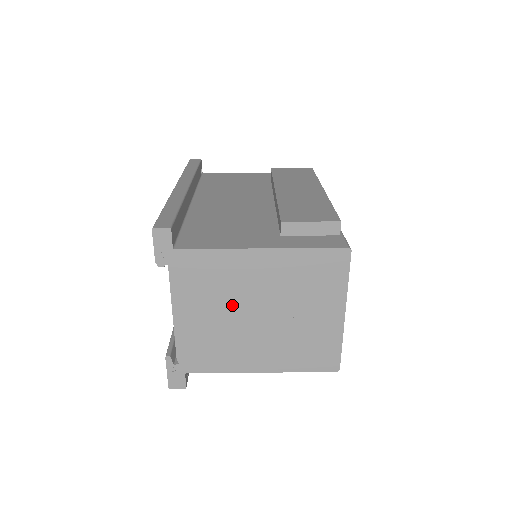
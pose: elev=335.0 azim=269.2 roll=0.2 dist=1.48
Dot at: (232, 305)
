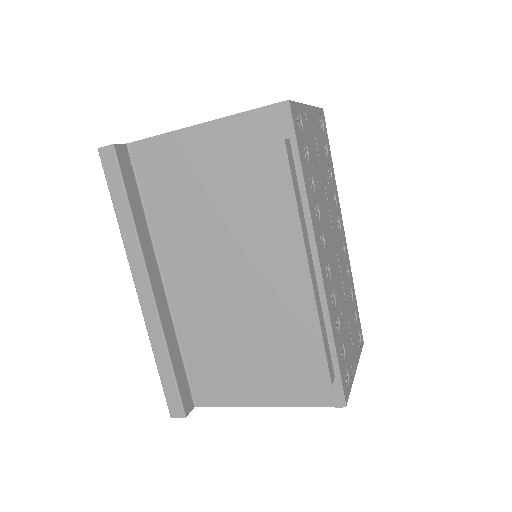
Dot at: occluded
